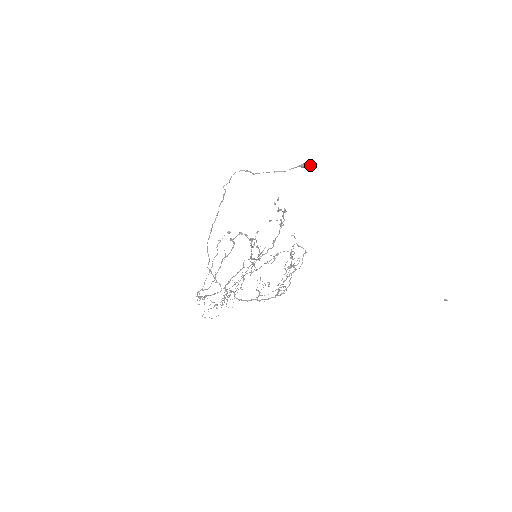
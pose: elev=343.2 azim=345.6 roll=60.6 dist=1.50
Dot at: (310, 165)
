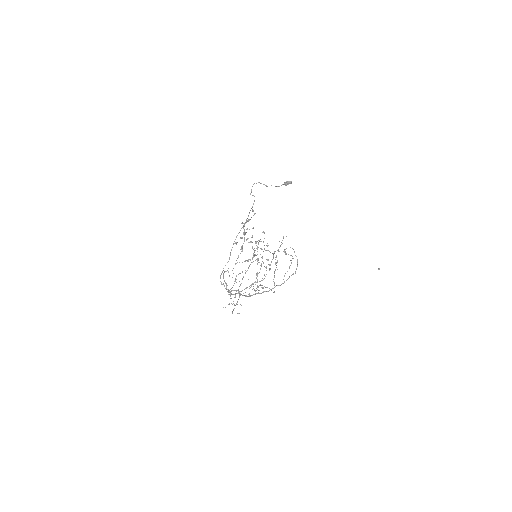
Dot at: occluded
